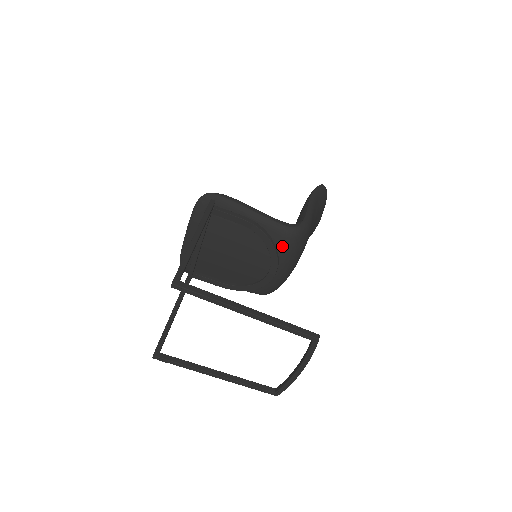
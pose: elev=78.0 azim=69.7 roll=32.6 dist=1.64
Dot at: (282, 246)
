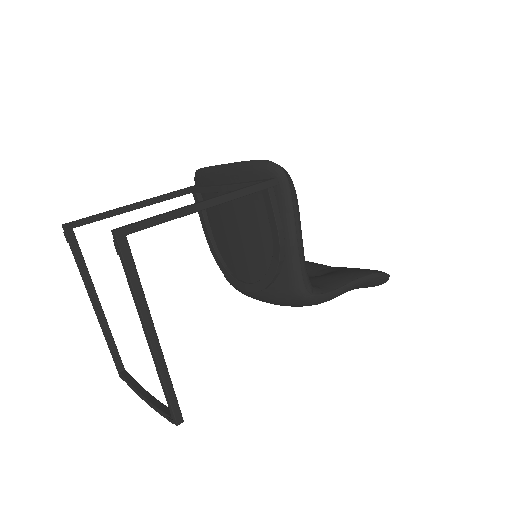
Dot at: (279, 288)
